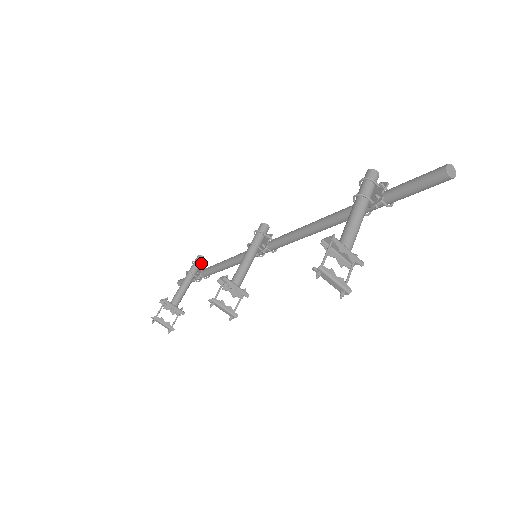
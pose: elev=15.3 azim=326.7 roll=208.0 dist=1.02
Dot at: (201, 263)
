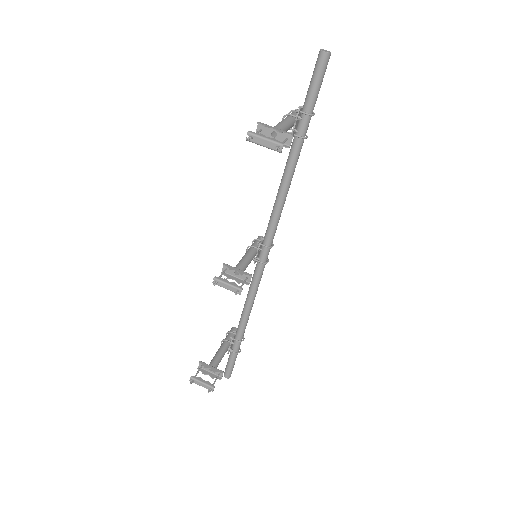
Dot at: occluded
